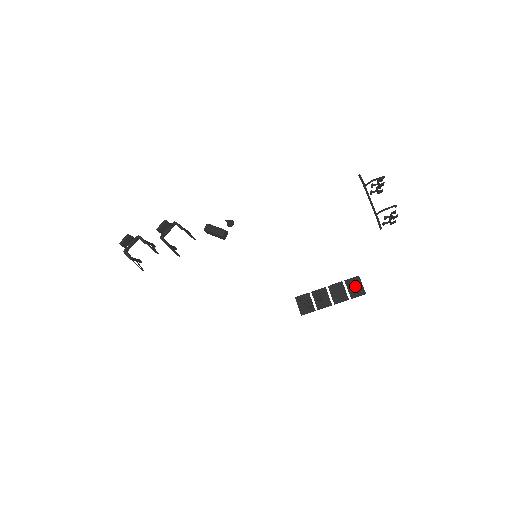
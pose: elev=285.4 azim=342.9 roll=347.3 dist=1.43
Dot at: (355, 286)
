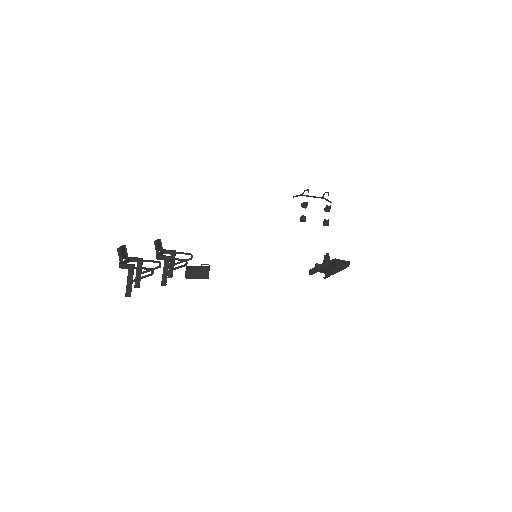
Dot at: (339, 261)
